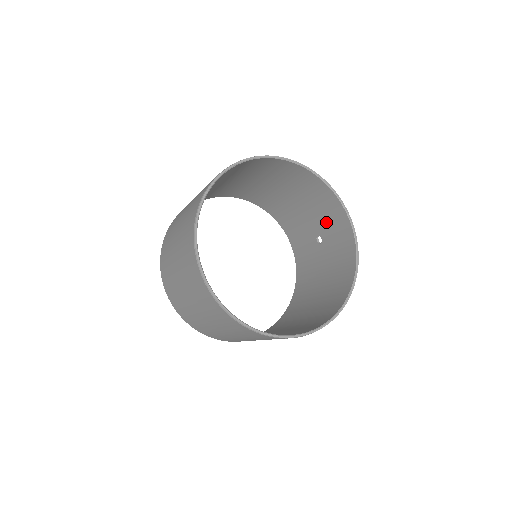
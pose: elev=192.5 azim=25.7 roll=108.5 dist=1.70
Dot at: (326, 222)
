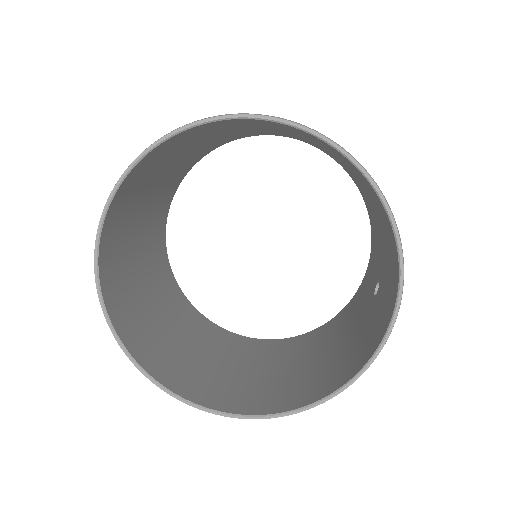
Dot at: (387, 275)
